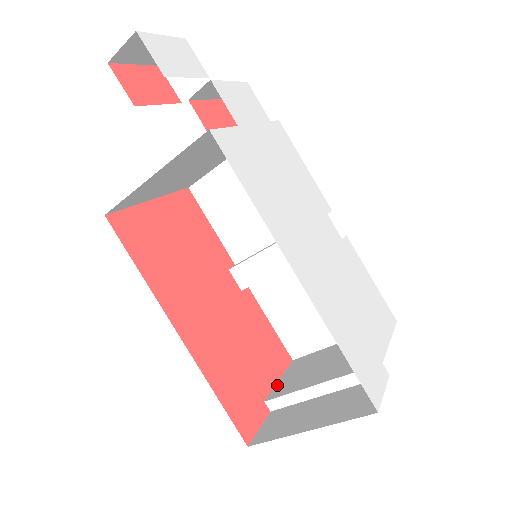
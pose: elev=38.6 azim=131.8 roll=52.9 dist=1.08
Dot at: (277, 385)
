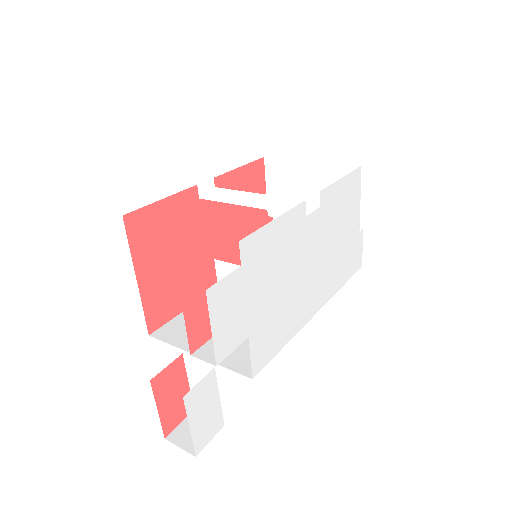
Dot at: occluded
